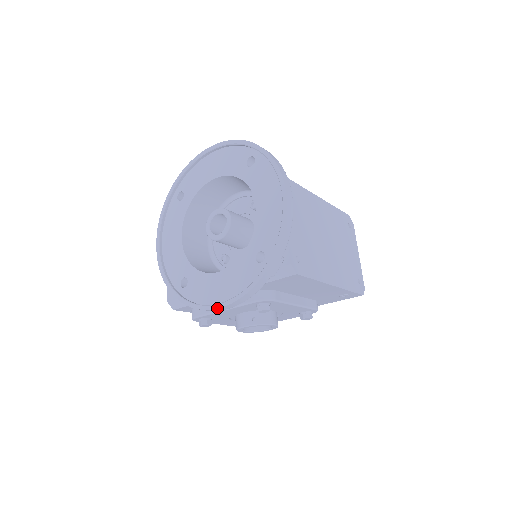
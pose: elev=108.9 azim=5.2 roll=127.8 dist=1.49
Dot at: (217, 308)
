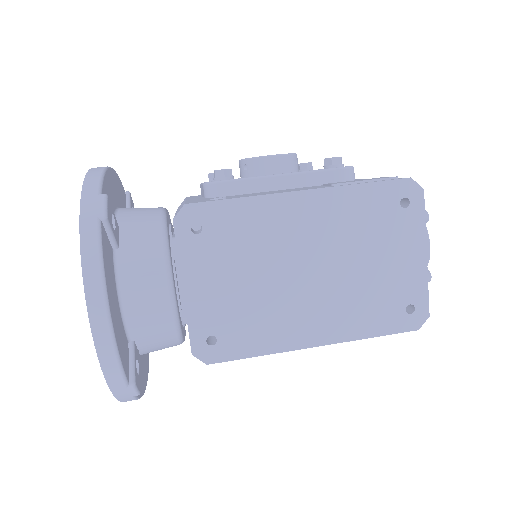
Dot at: occluded
